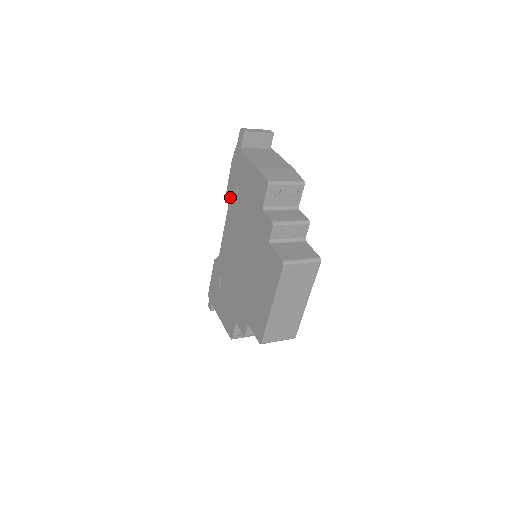
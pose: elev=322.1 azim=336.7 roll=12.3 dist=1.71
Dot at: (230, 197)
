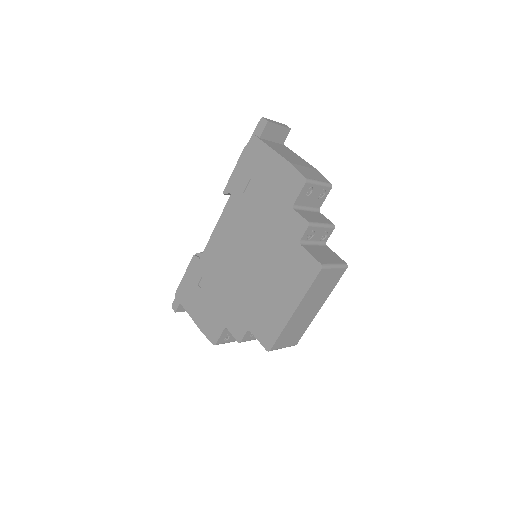
Dot at: (234, 189)
